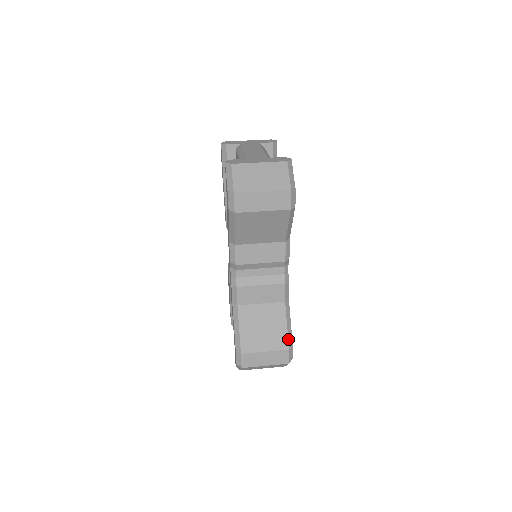
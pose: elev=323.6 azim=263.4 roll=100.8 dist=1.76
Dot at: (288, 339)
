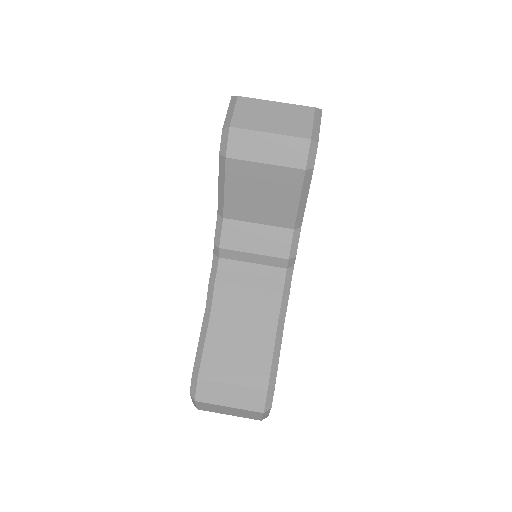
Dot at: (270, 374)
